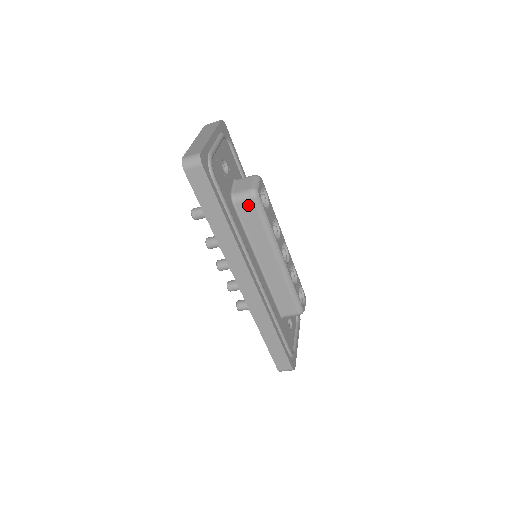
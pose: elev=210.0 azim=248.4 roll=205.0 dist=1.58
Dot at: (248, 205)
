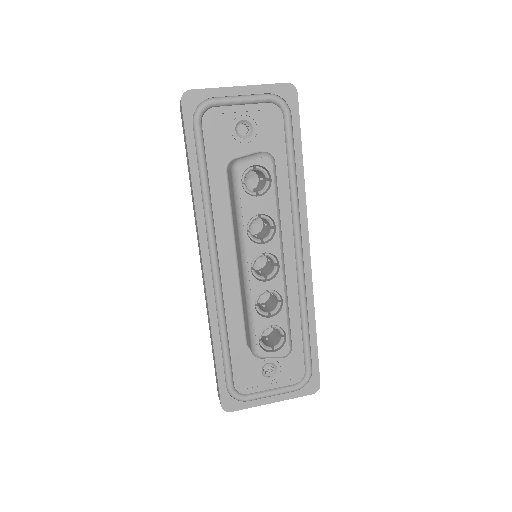
Dot at: (231, 177)
